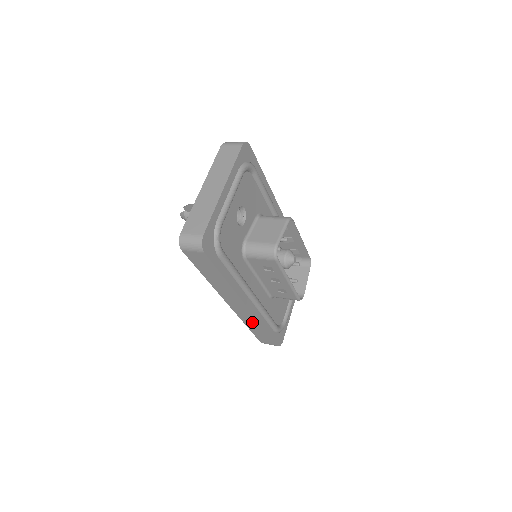
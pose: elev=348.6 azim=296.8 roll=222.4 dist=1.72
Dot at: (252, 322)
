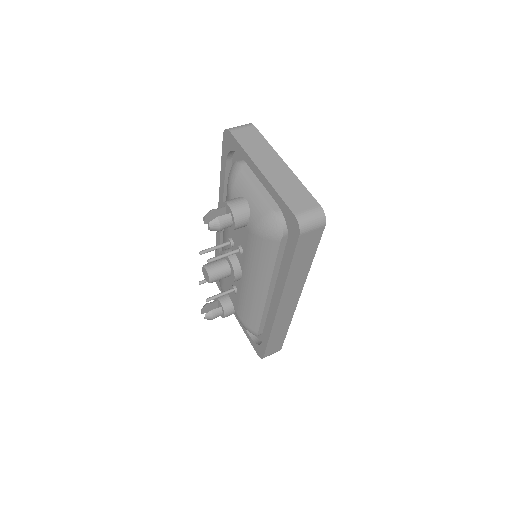
Dot at: (282, 325)
